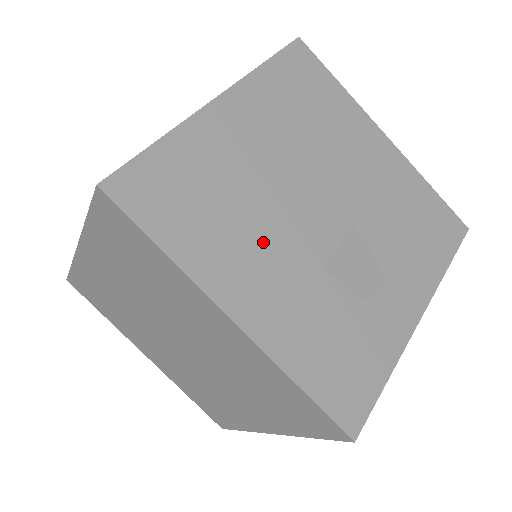
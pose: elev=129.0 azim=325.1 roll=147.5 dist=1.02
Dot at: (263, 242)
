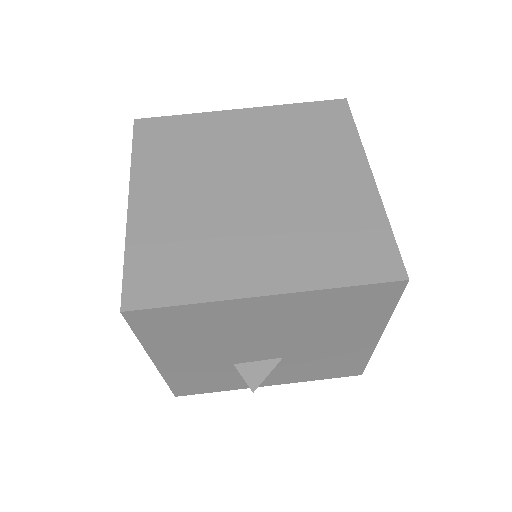
Dot at: (208, 350)
